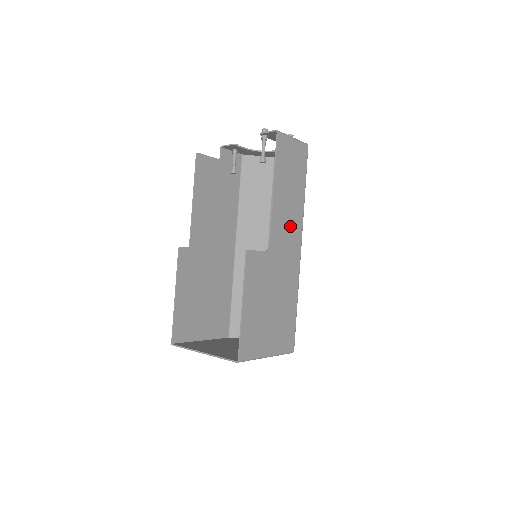
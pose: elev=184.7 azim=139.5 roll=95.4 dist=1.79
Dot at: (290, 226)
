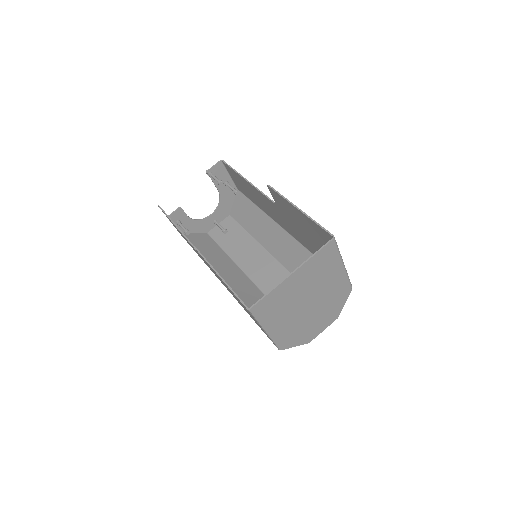
Dot at: (271, 210)
